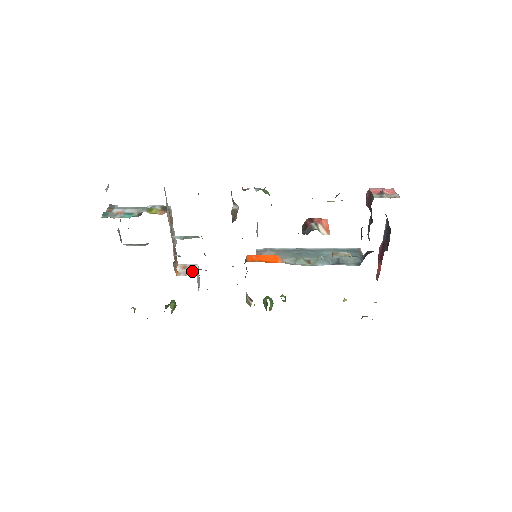
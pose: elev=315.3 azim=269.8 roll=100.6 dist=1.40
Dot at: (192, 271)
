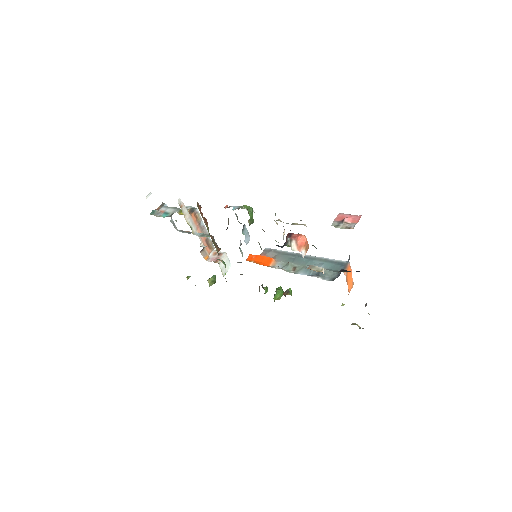
Dot at: (218, 258)
